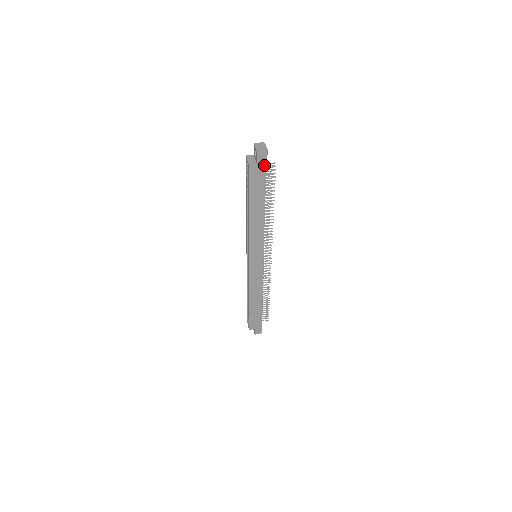
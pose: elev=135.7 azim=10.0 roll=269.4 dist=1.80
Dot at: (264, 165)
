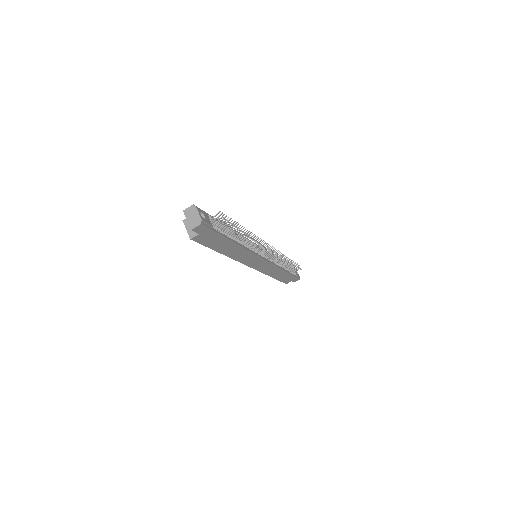
Dot at: (208, 230)
